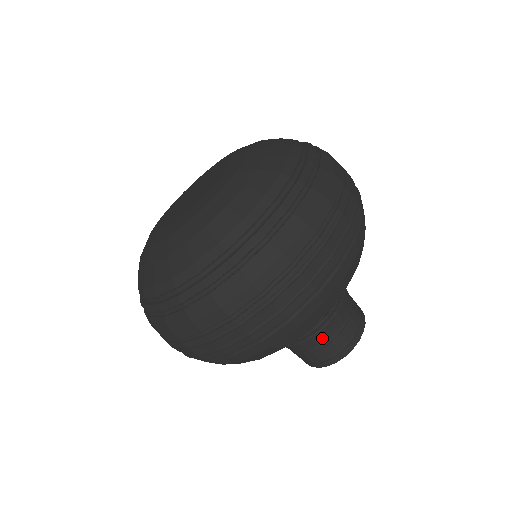
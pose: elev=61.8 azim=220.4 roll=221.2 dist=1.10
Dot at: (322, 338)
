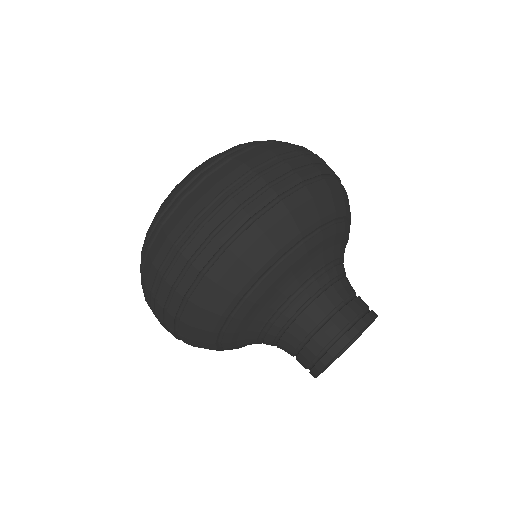
Dot at: (351, 287)
